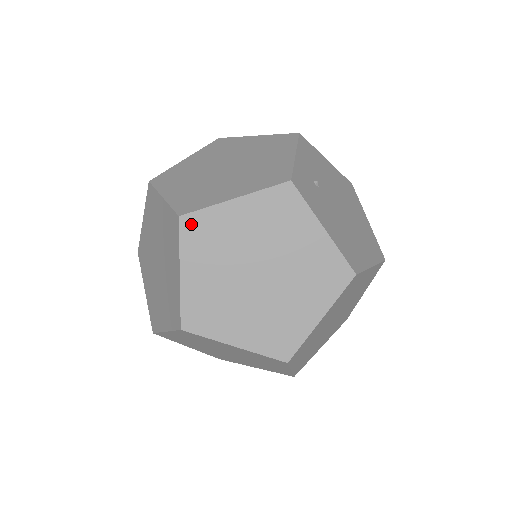
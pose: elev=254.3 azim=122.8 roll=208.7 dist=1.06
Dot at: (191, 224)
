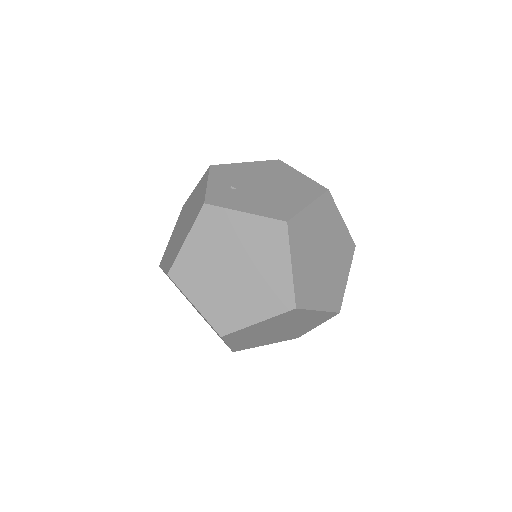
Dot at: (176, 273)
